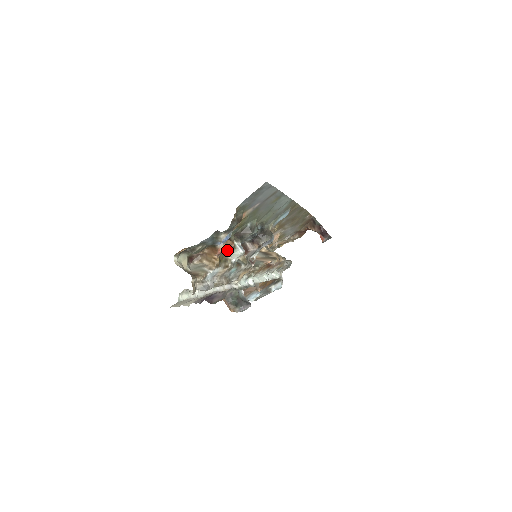
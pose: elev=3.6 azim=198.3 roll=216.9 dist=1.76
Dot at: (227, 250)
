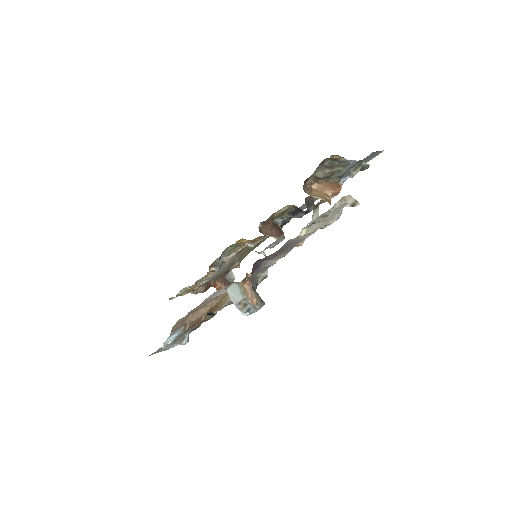
Dot at: (332, 197)
